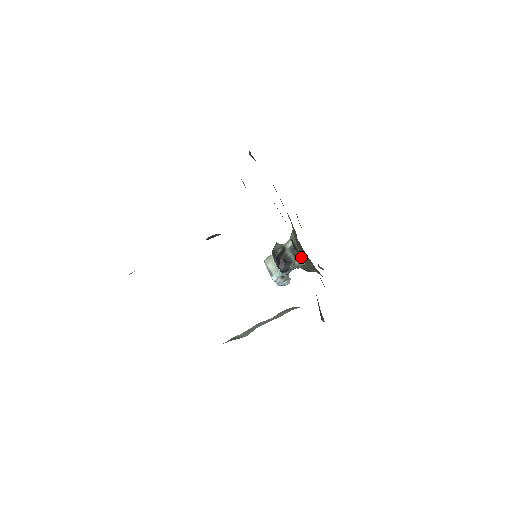
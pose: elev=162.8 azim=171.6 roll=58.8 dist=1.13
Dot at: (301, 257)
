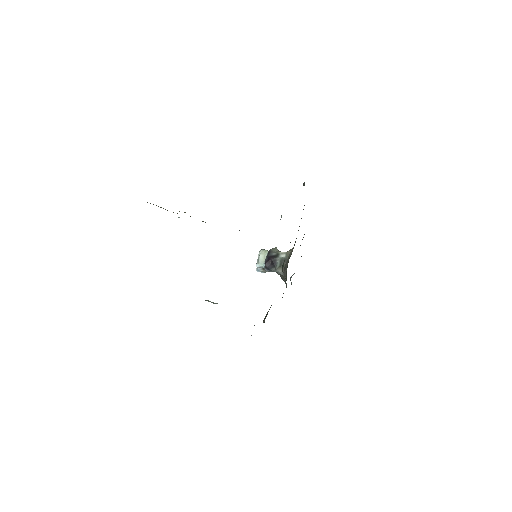
Dot at: (283, 269)
